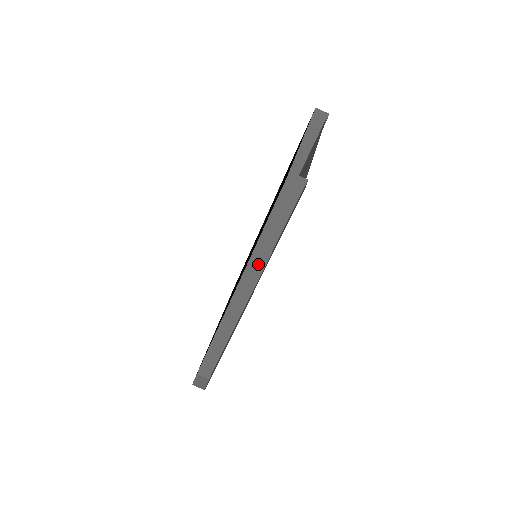
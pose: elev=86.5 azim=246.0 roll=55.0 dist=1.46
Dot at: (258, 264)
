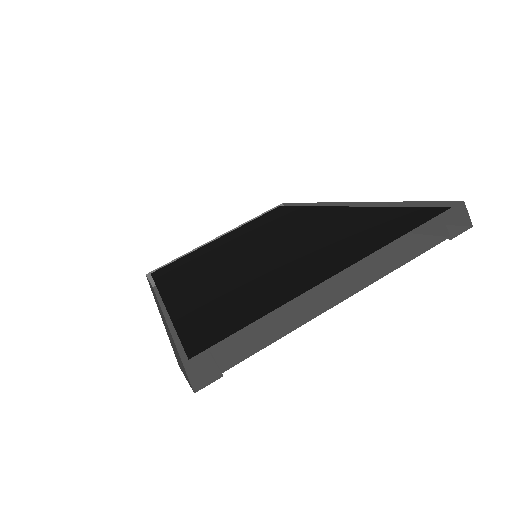
Dot at: occluded
